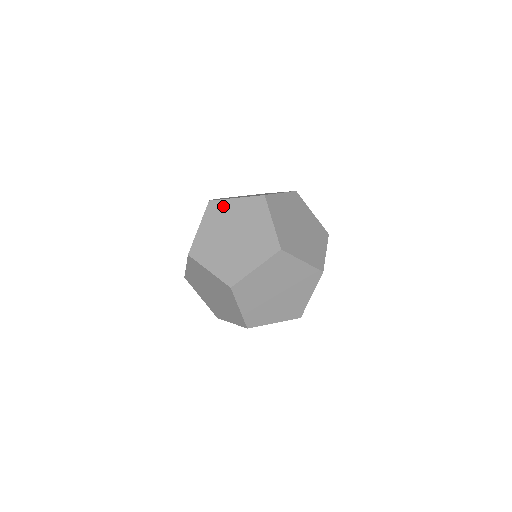
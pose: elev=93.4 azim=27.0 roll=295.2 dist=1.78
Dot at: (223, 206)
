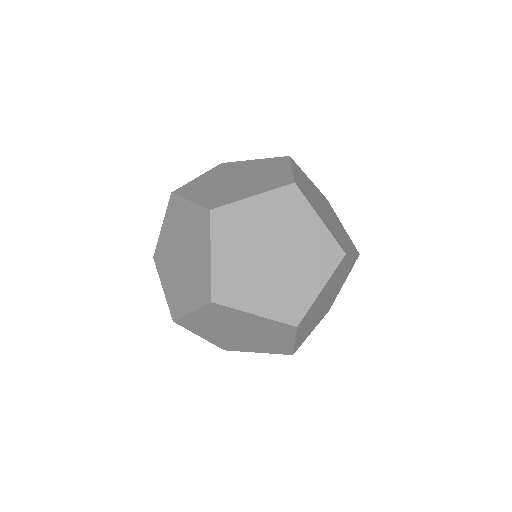
Dot at: (300, 209)
